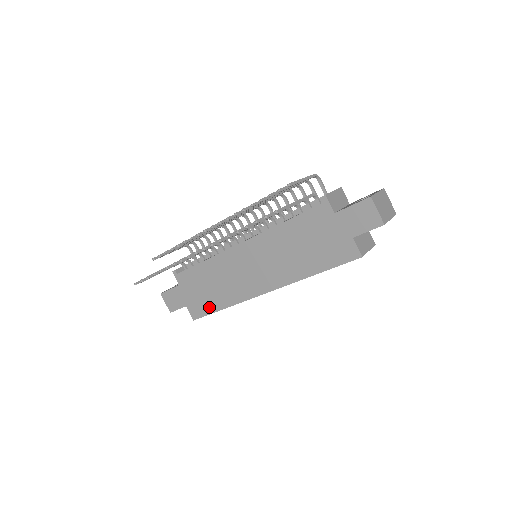
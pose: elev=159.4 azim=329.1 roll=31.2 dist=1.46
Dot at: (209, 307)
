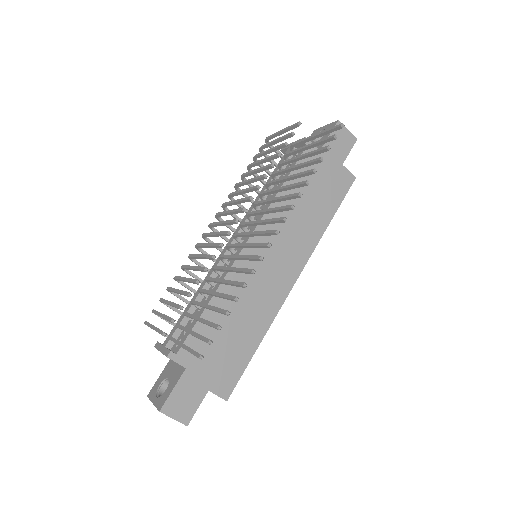
Dot at: (241, 360)
